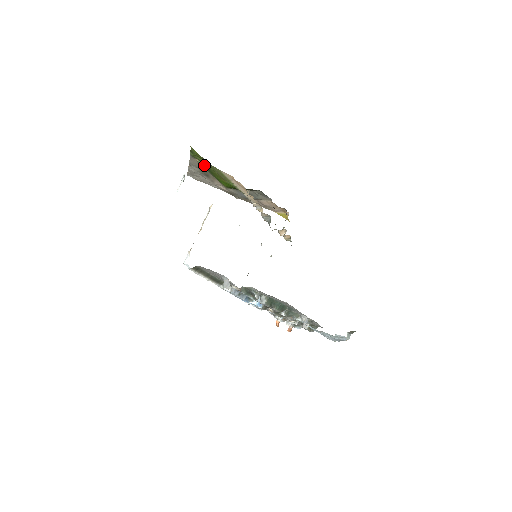
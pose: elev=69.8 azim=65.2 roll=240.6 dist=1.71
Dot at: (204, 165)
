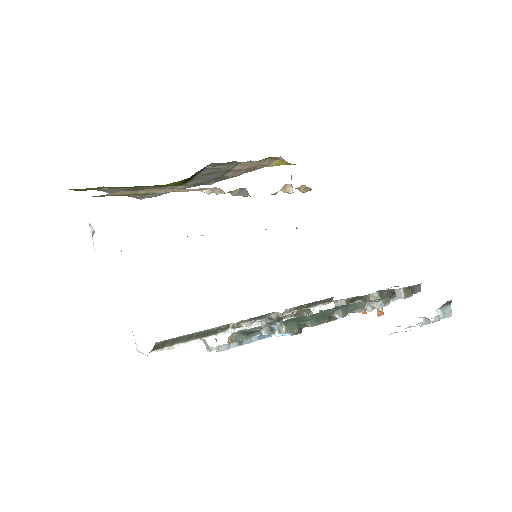
Dot at: (117, 188)
